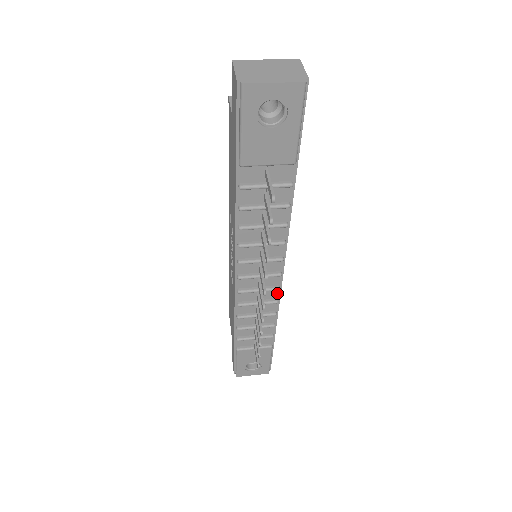
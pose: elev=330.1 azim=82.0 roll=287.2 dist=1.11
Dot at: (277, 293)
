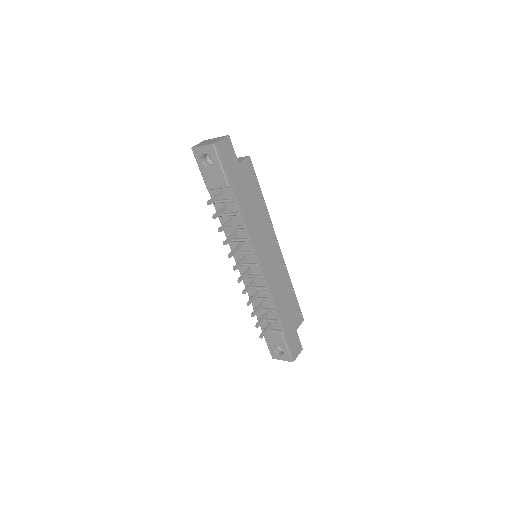
Dot at: (265, 282)
